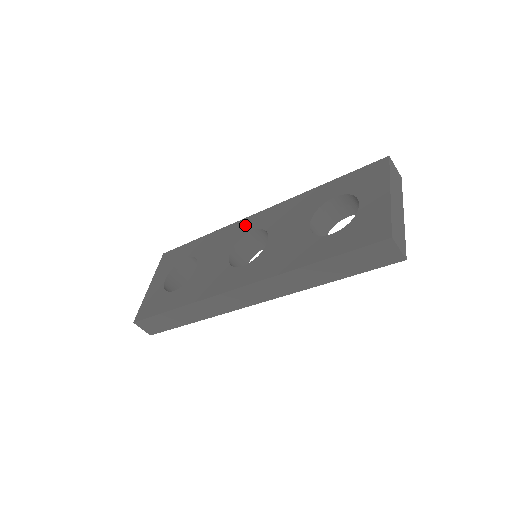
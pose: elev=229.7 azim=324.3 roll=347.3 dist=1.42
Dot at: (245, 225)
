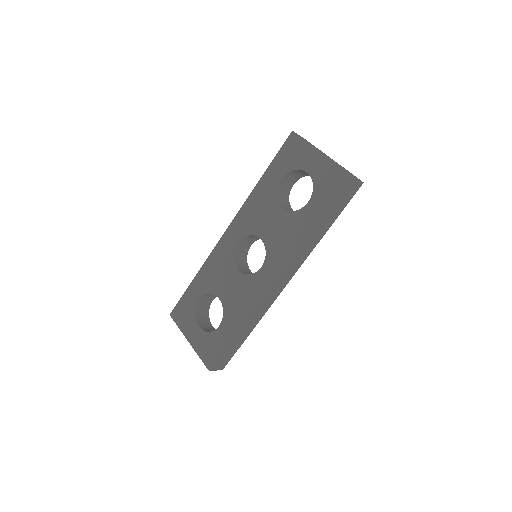
Dot at: (226, 244)
